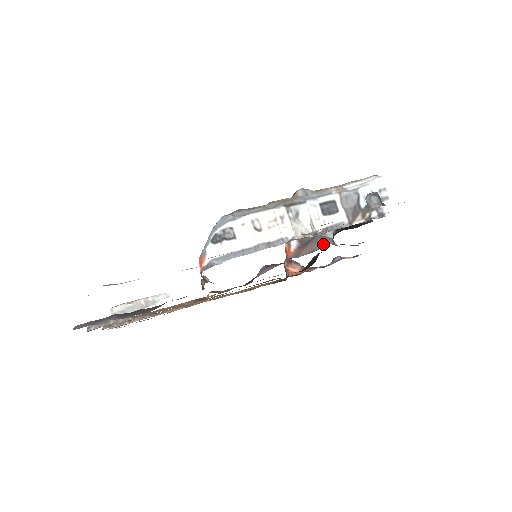
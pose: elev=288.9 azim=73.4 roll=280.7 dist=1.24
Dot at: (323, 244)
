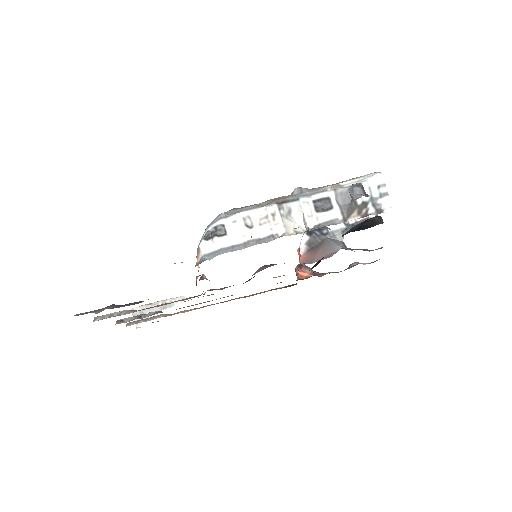
Dot at: (336, 249)
